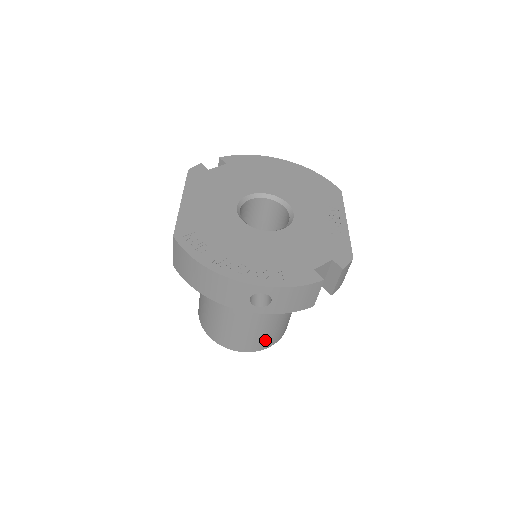
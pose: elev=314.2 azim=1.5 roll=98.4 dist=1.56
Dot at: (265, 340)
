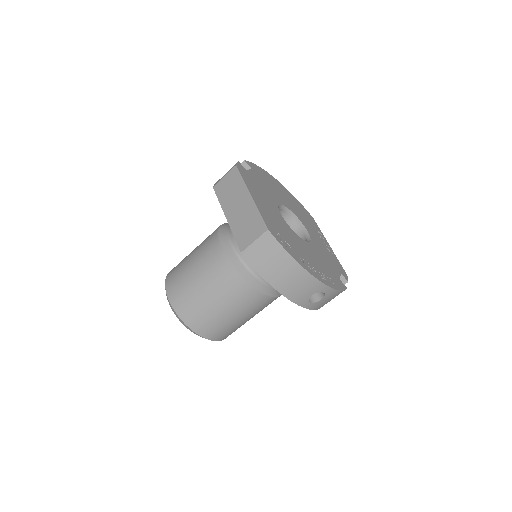
Dot at: (234, 331)
